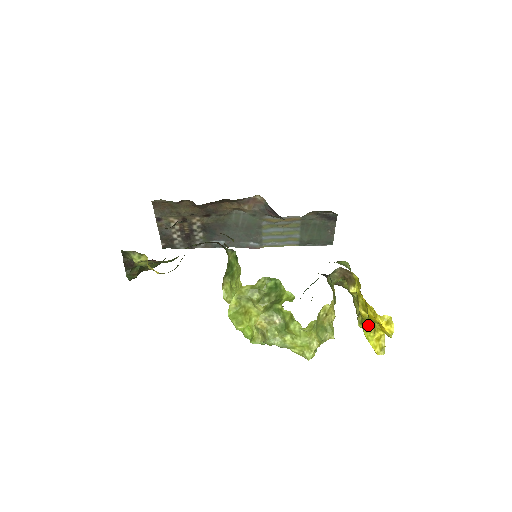
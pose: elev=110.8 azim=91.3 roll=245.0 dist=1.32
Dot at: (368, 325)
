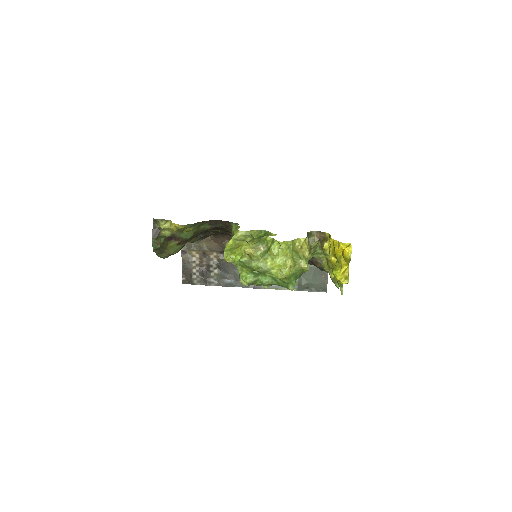
Dot at: (336, 266)
